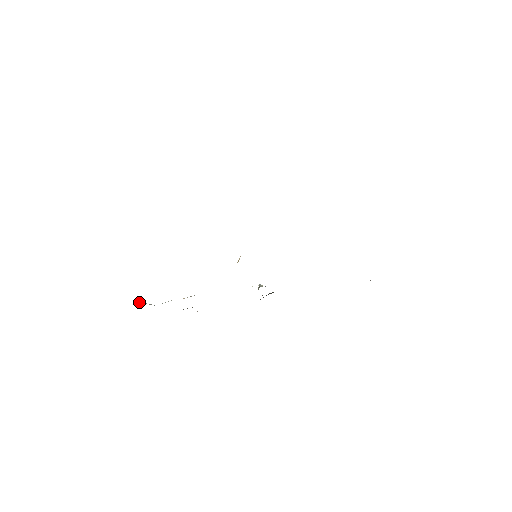
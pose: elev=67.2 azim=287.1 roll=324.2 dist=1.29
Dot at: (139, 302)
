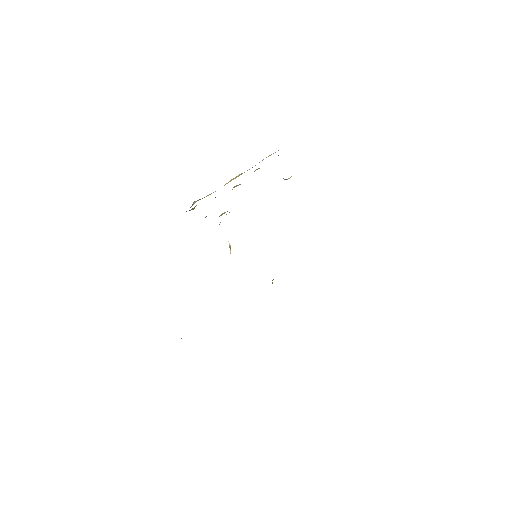
Dot at: occluded
